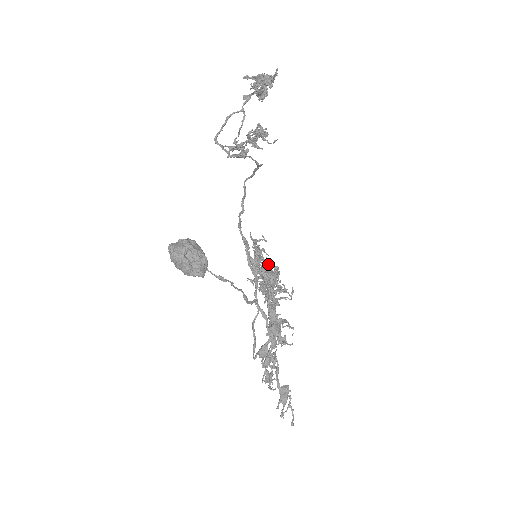
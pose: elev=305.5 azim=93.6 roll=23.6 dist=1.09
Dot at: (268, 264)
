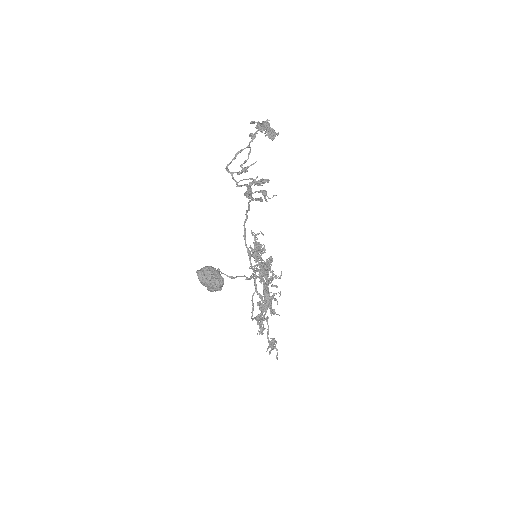
Dot at: occluded
